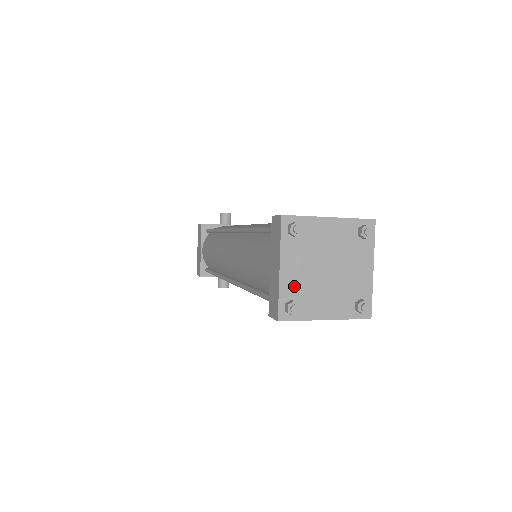
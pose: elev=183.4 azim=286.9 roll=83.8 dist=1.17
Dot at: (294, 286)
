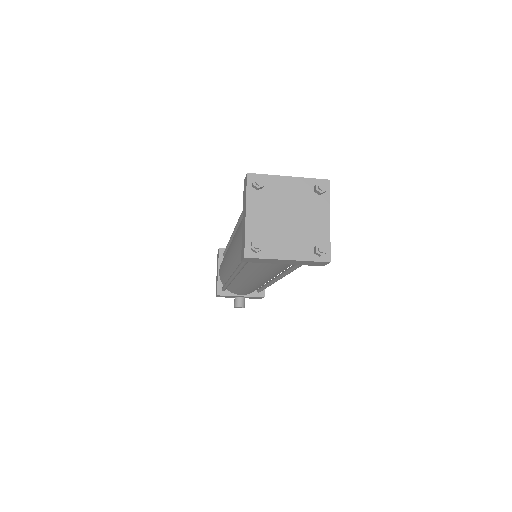
Dot at: (258, 229)
